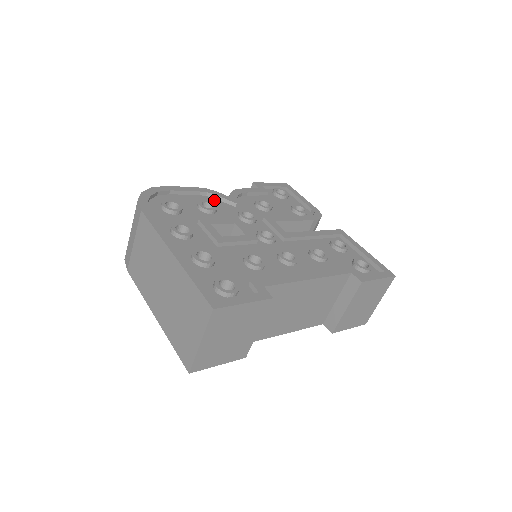
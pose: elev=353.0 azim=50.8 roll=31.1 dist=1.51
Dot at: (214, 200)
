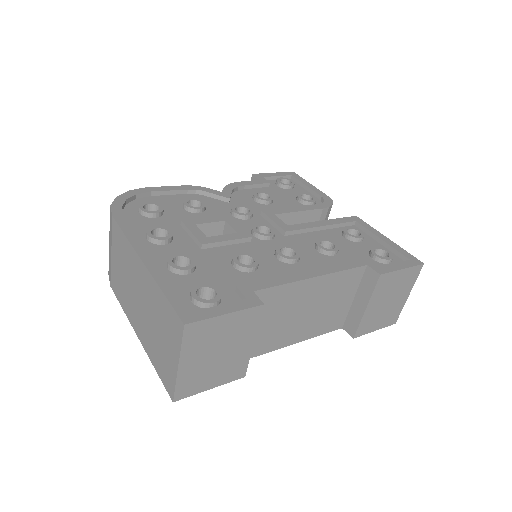
Dot at: (204, 197)
